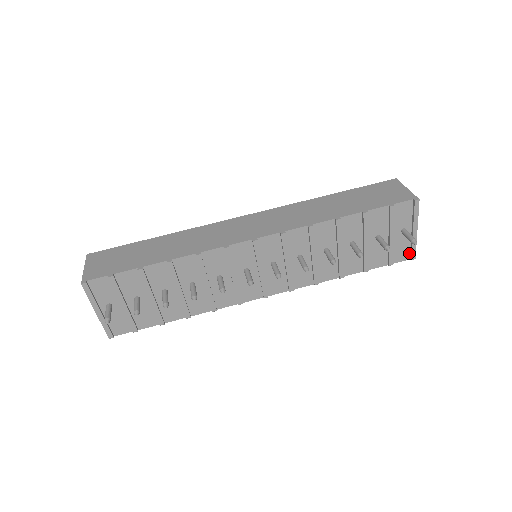
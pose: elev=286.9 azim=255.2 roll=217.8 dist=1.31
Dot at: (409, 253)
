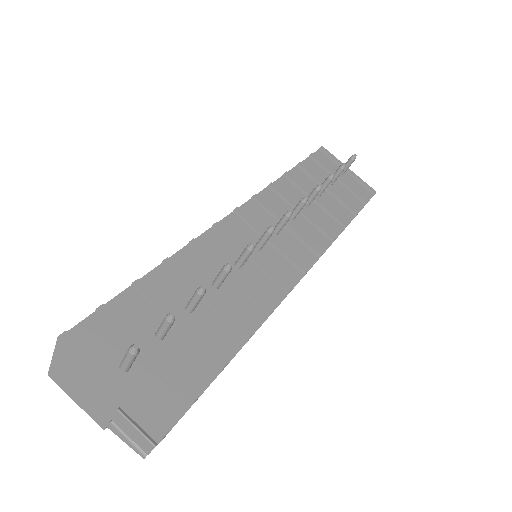
Dot at: (367, 191)
